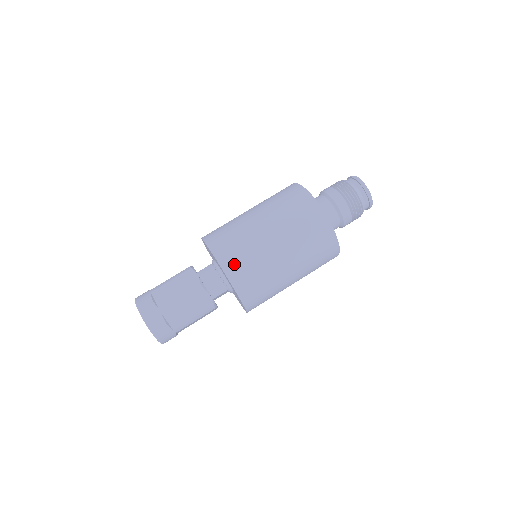
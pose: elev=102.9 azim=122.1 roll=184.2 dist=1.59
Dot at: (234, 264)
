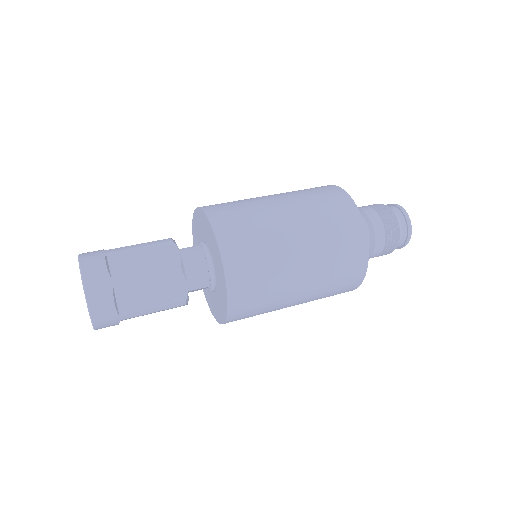
Dot at: (238, 255)
